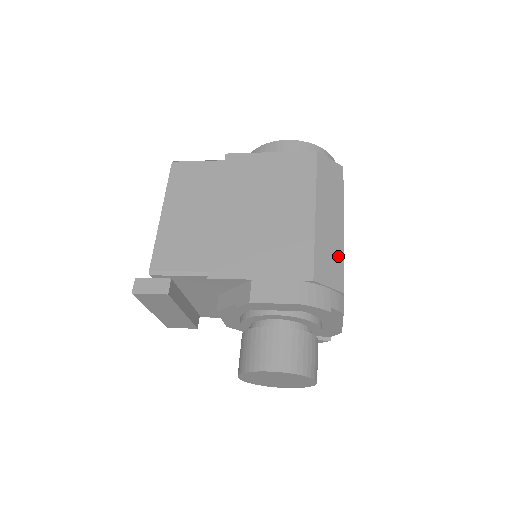
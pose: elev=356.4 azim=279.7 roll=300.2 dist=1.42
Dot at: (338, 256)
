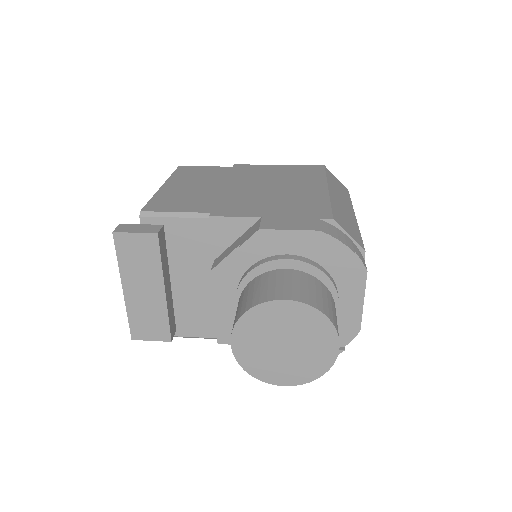
Dot at: (354, 227)
